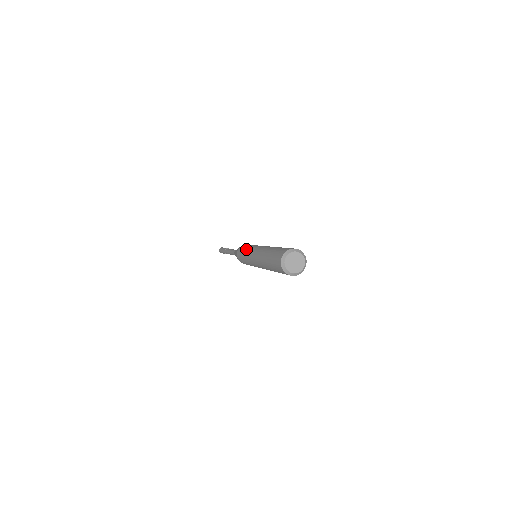
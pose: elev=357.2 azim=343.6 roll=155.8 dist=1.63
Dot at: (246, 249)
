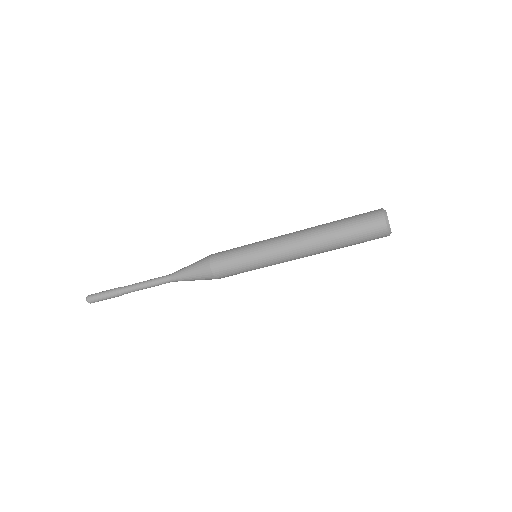
Dot at: occluded
